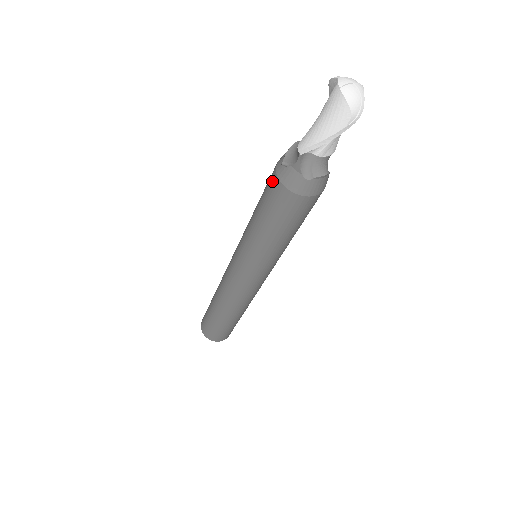
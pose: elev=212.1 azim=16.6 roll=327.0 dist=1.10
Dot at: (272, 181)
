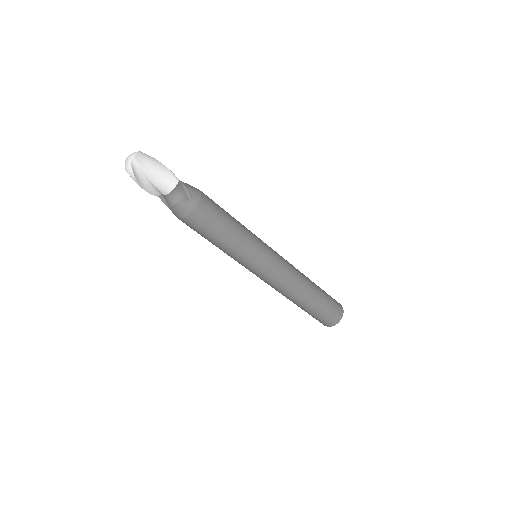
Dot at: occluded
